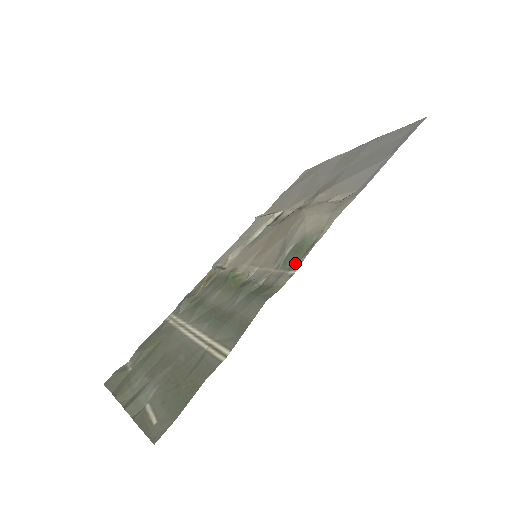
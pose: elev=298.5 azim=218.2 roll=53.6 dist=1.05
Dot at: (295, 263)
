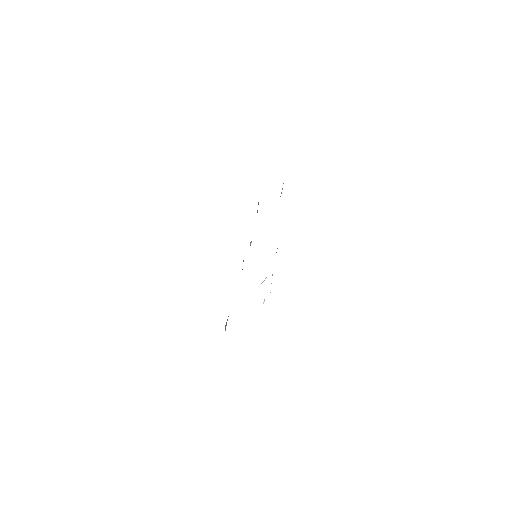
Dot at: occluded
